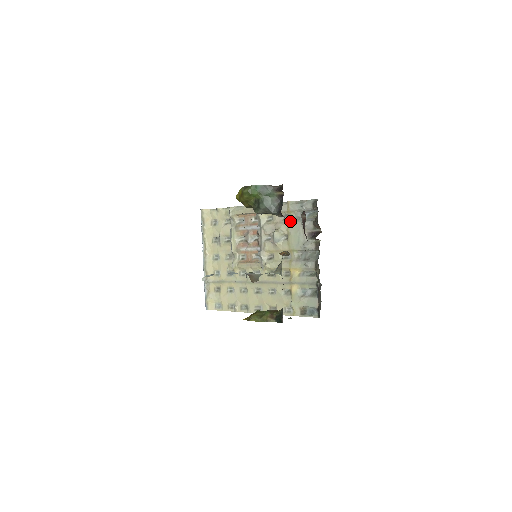
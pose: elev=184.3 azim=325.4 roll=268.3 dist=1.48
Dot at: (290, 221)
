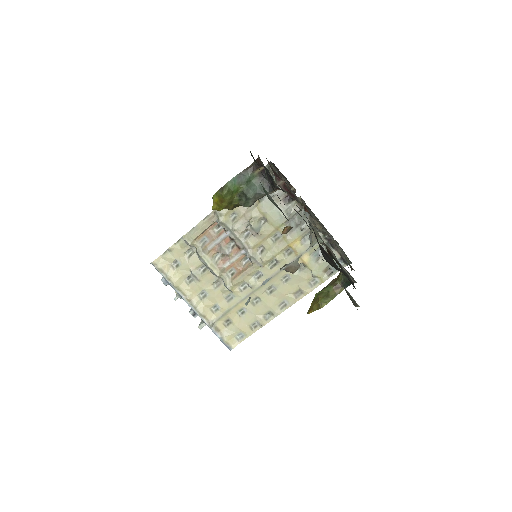
Dot at: (256, 203)
